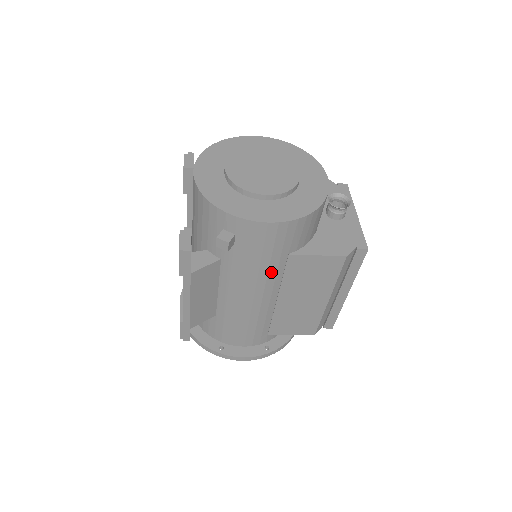
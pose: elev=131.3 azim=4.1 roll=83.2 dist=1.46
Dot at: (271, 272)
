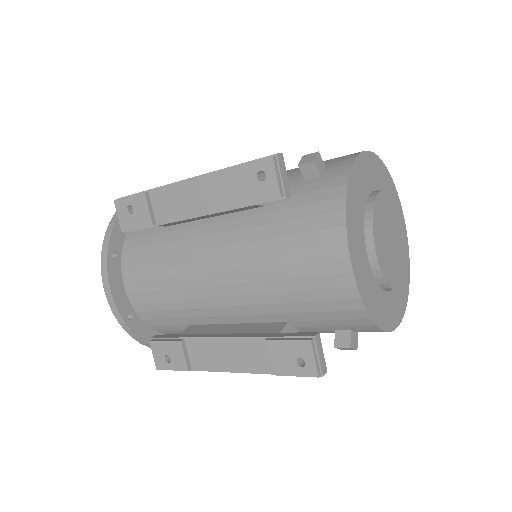
Dot at: occluded
